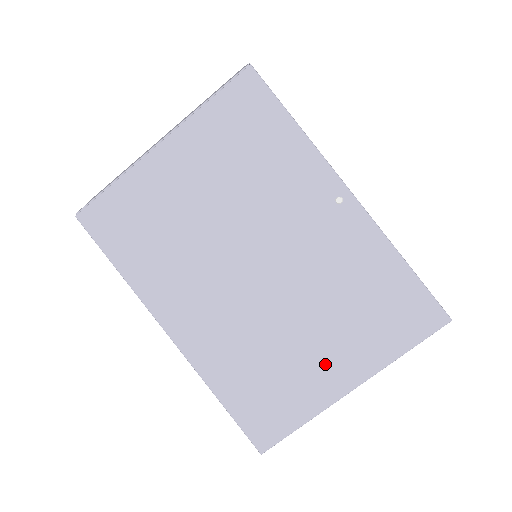
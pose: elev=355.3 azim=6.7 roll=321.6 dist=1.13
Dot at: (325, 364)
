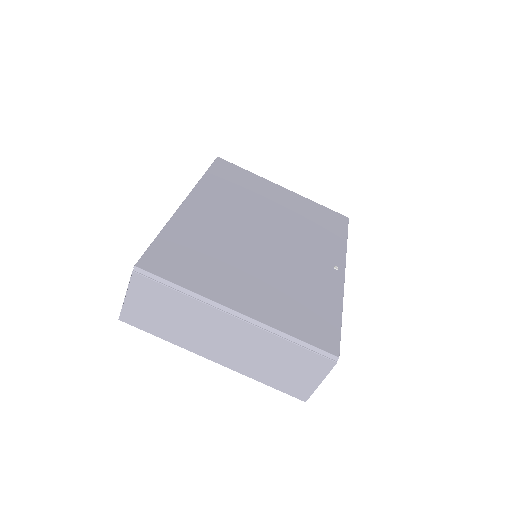
Dot at: (241, 288)
